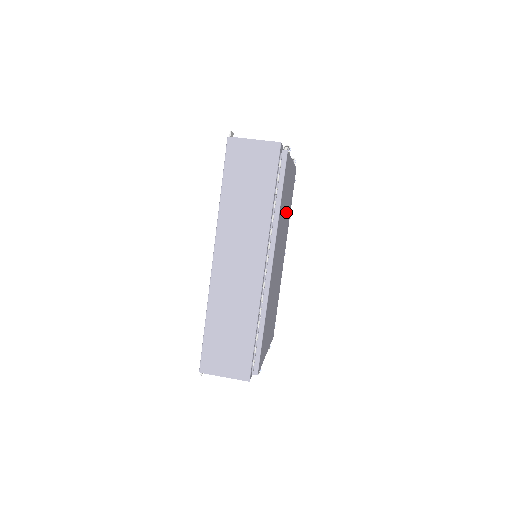
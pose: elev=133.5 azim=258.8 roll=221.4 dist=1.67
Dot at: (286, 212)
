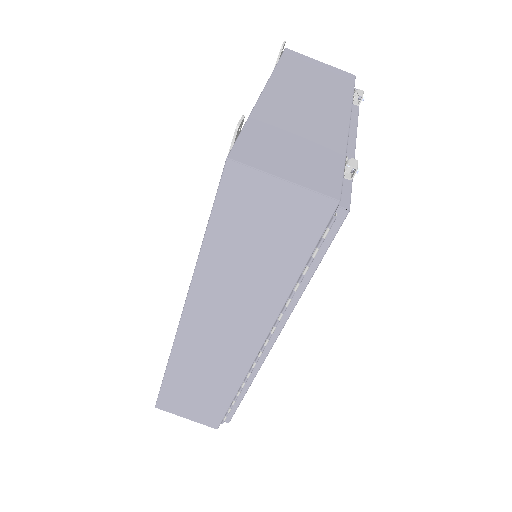
Dot at: occluded
